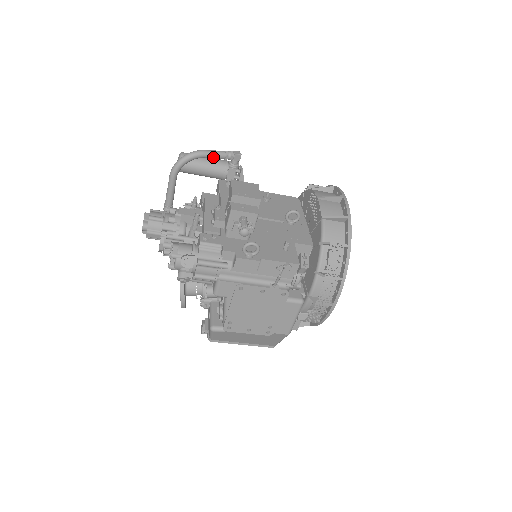
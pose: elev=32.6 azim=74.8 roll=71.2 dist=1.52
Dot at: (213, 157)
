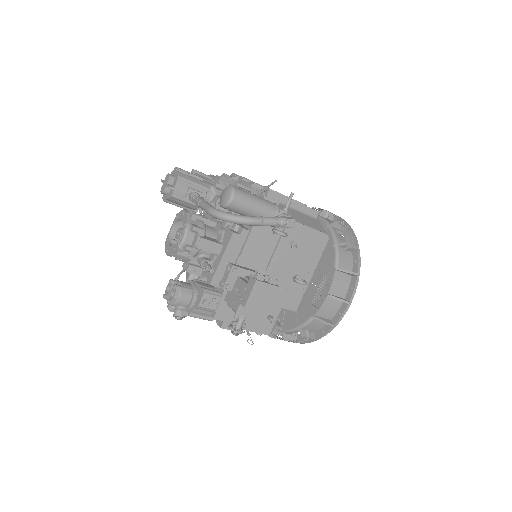
Dot at: (261, 225)
